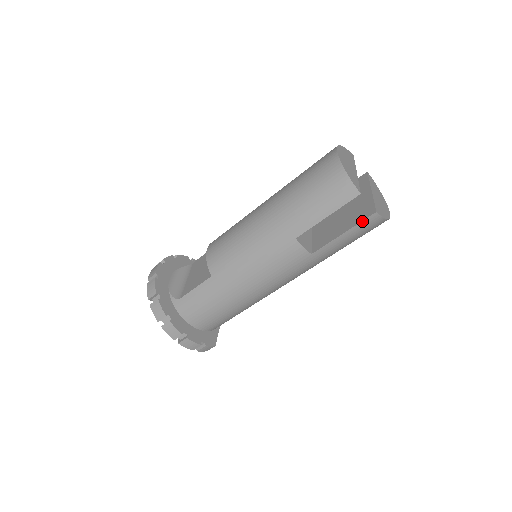
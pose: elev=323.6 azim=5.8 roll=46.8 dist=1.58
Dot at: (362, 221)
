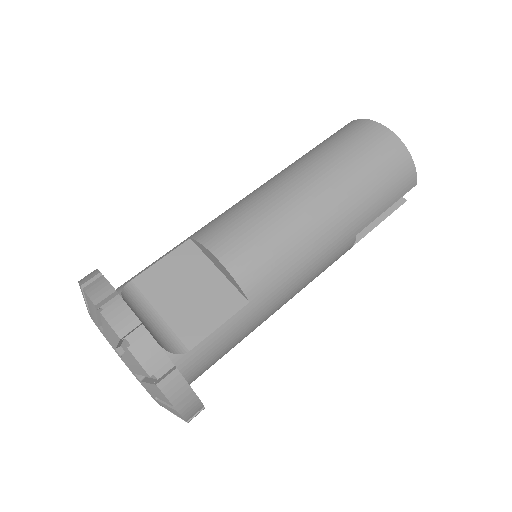
Dot at: occluded
